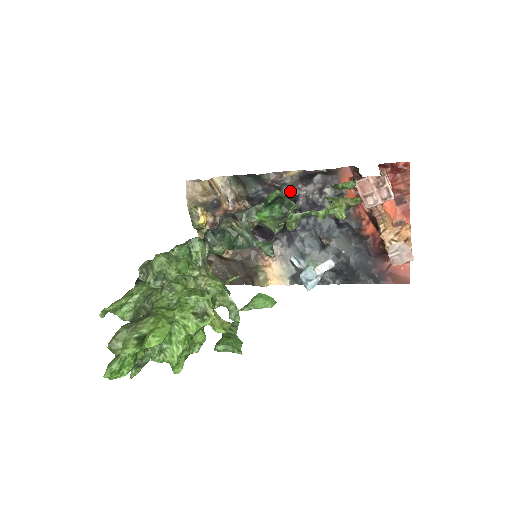
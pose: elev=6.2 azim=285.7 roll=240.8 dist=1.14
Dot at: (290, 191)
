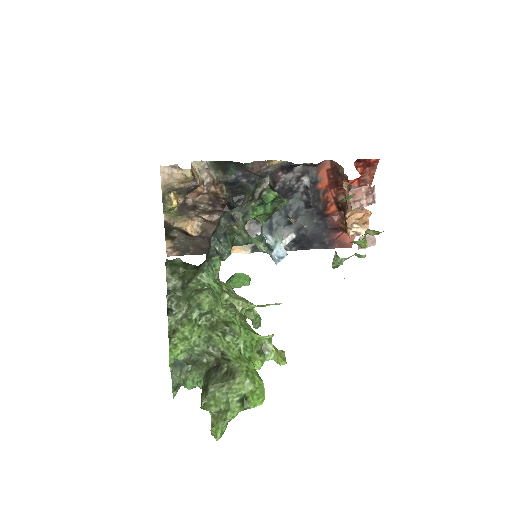
Dot at: (271, 179)
